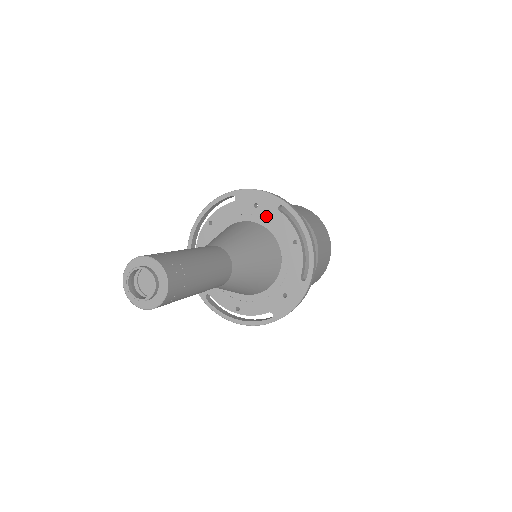
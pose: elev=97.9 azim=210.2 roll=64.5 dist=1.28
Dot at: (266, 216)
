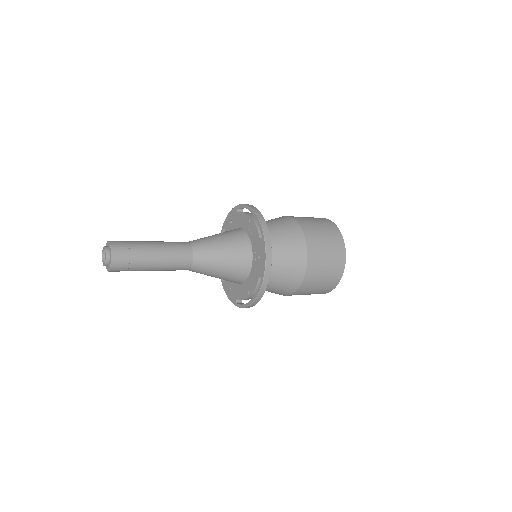
Dot at: (256, 267)
